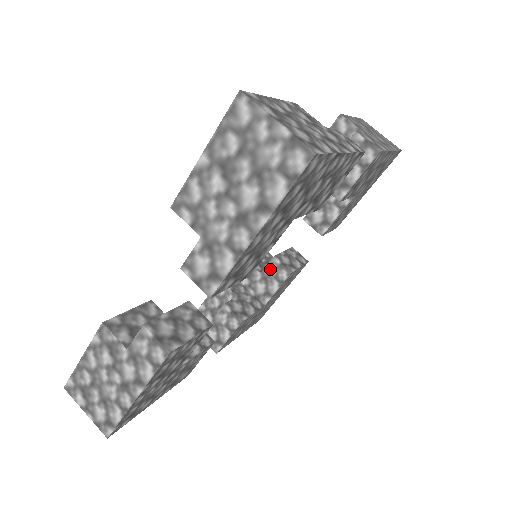
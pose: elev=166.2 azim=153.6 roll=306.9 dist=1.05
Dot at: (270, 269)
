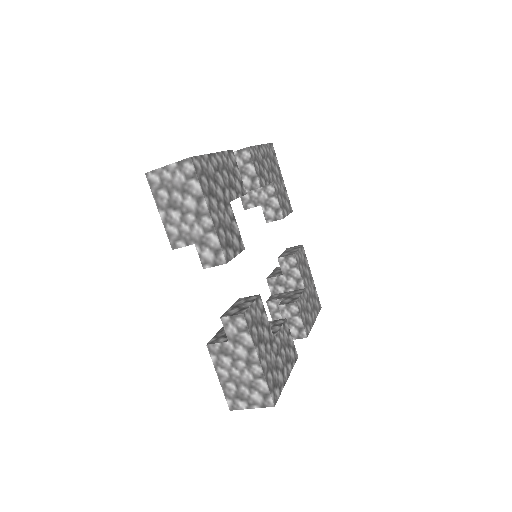
Dot at: (284, 267)
